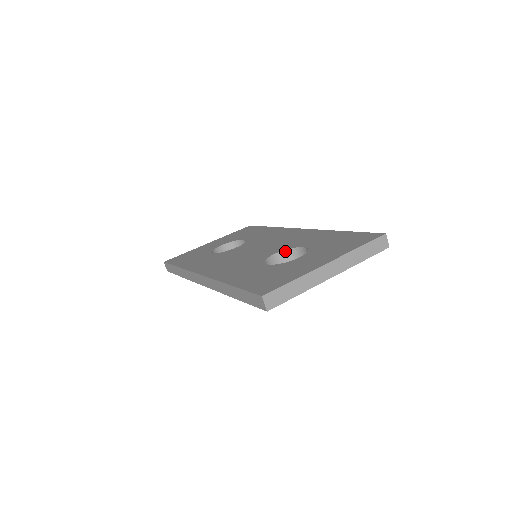
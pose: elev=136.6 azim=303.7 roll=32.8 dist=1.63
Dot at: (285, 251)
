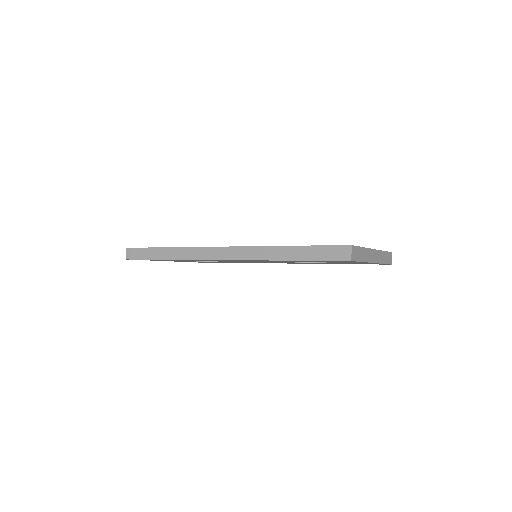
Dot at: occluded
